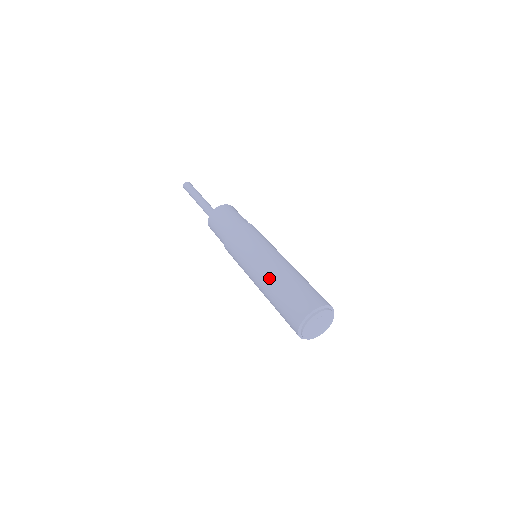
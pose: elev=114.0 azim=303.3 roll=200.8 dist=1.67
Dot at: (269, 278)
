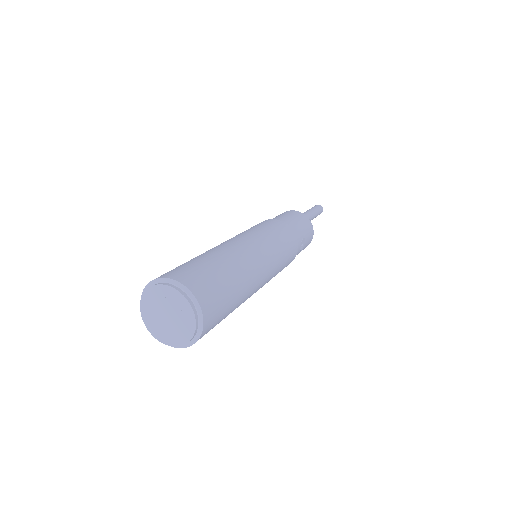
Dot at: (213, 248)
